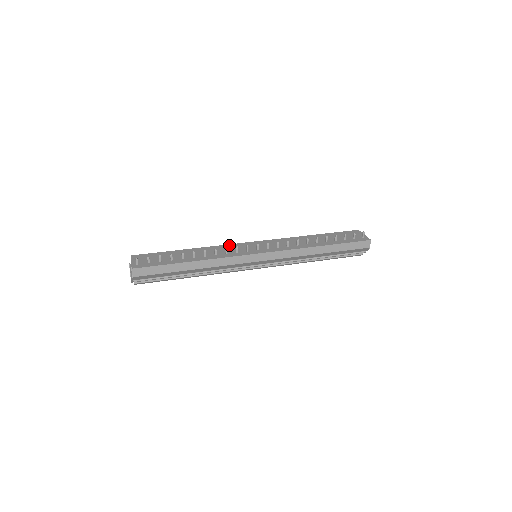
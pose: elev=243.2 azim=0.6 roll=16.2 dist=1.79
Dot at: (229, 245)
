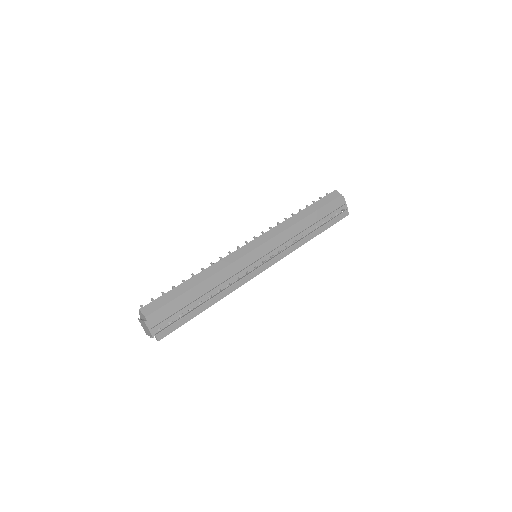
Dot at: occluded
